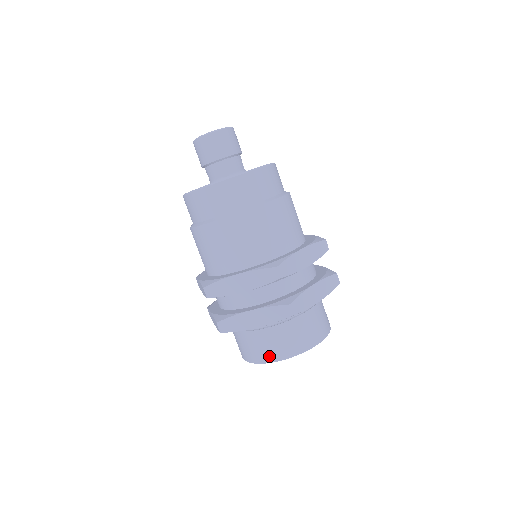
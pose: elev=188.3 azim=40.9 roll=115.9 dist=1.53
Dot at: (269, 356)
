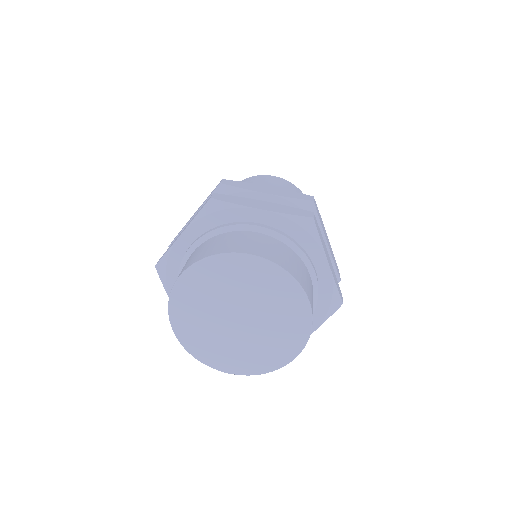
Dot at: occluded
